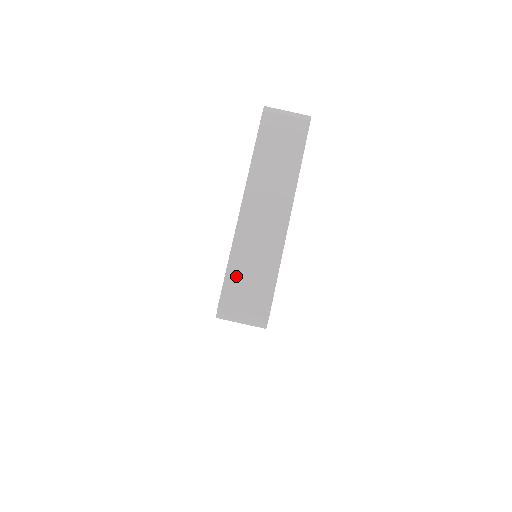
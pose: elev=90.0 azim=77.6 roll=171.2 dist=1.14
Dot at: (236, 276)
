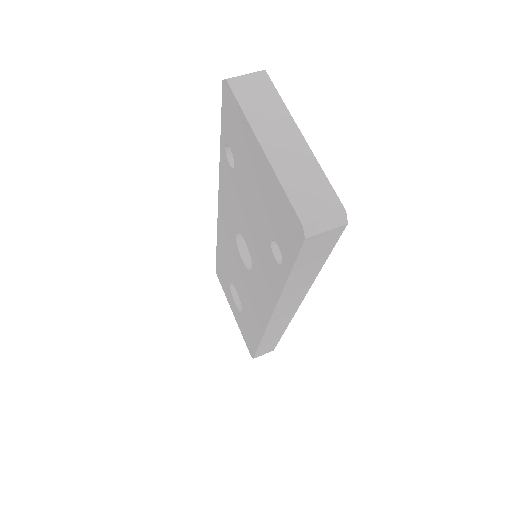
Dot at: (298, 196)
